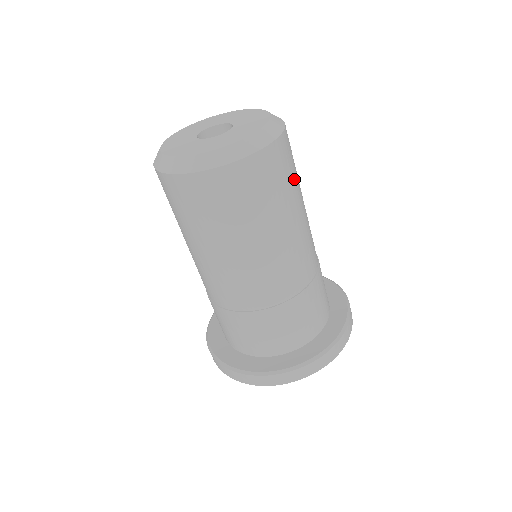
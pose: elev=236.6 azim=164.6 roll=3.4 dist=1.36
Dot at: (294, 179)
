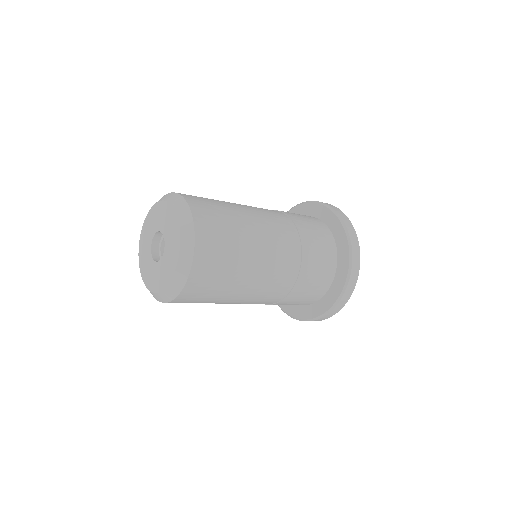
Dot at: (230, 235)
